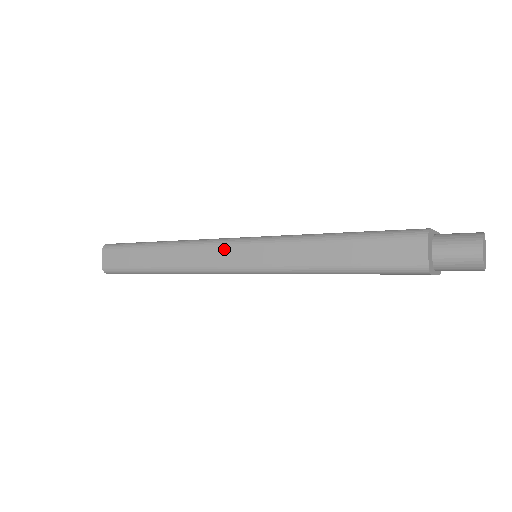
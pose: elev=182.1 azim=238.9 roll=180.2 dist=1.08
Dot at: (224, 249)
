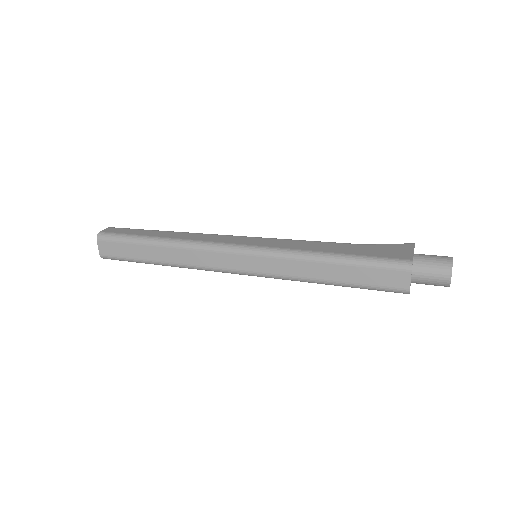
Dot at: (229, 256)
